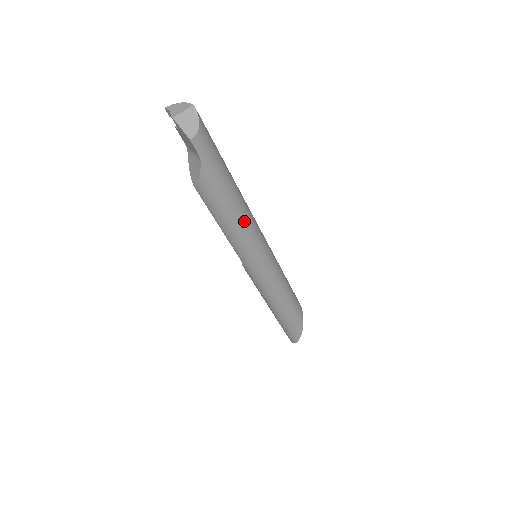
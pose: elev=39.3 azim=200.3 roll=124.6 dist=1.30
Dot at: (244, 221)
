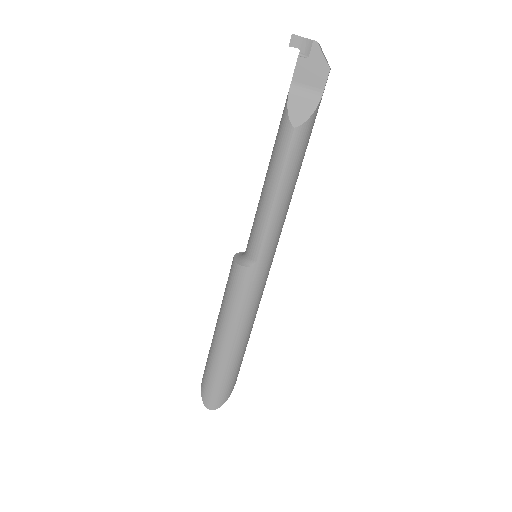
Dot at: (292, 194)
